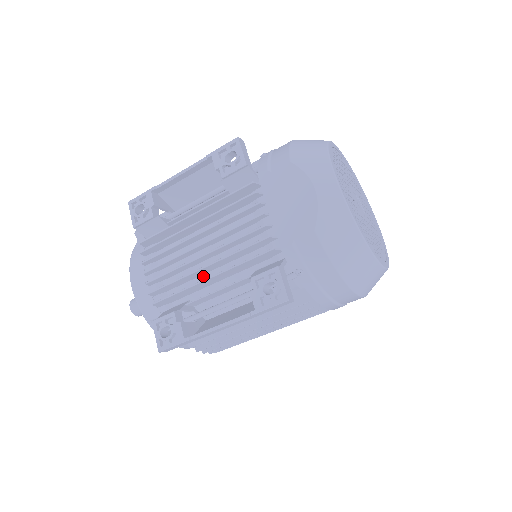
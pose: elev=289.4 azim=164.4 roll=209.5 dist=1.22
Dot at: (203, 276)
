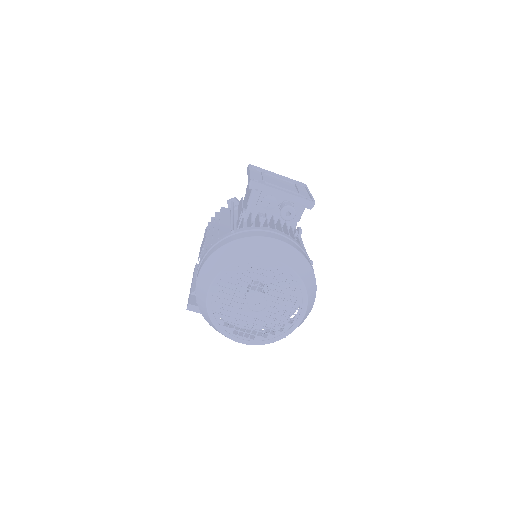
Dot at: occluded
